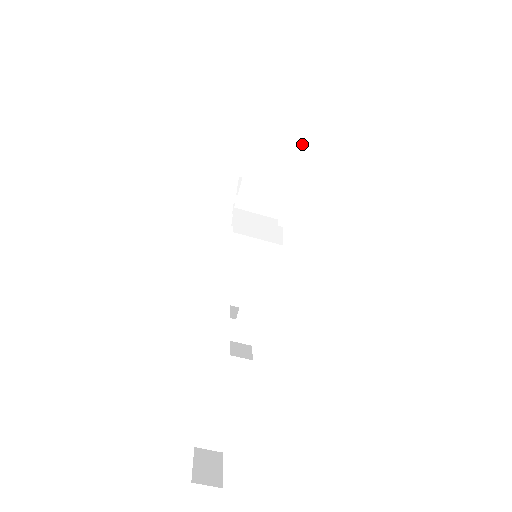
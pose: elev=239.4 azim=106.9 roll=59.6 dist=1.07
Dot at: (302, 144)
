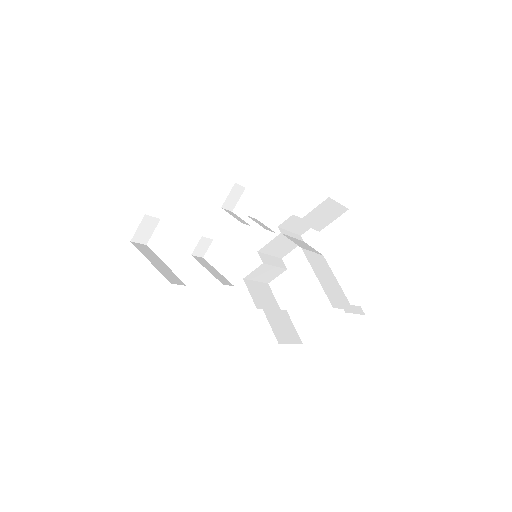
Dot at: (347, 299)
